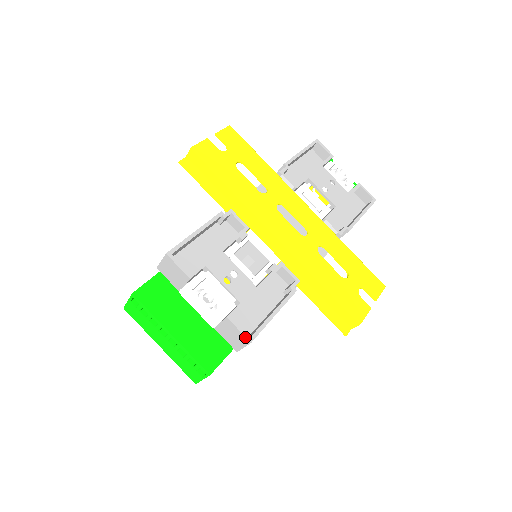
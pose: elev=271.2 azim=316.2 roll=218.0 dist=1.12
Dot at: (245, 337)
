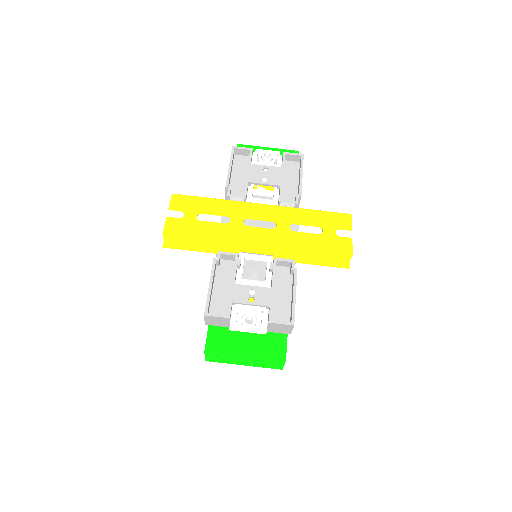
Dot at: (288, 325)
